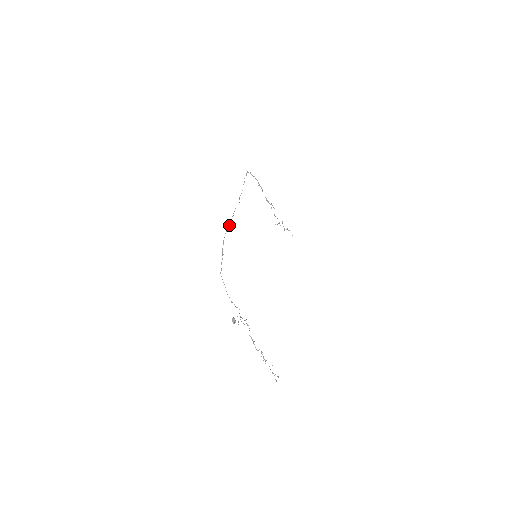
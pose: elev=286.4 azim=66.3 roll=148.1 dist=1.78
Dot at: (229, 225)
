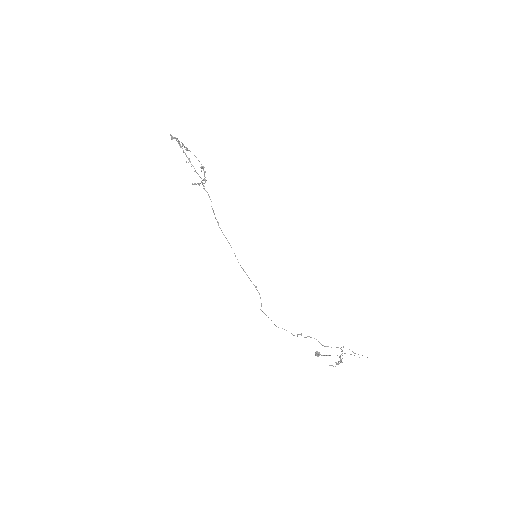
Dot at: (227, 240)
